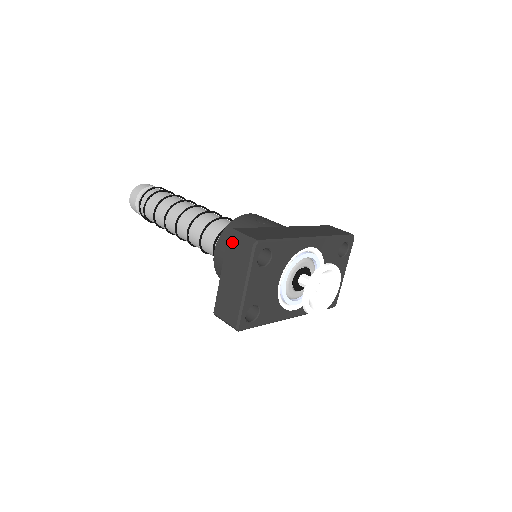
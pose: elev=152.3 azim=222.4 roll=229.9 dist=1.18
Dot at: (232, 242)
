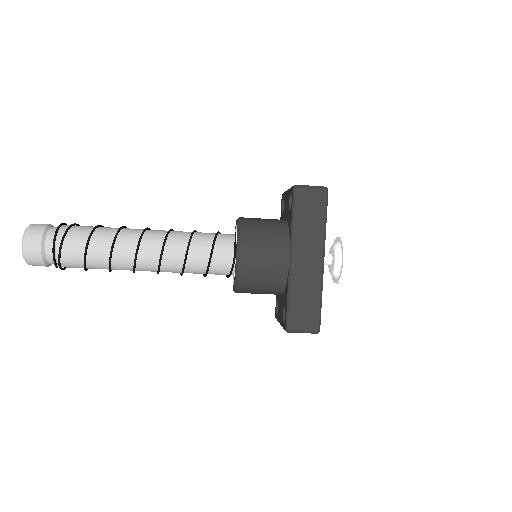
Dot at: occluded
